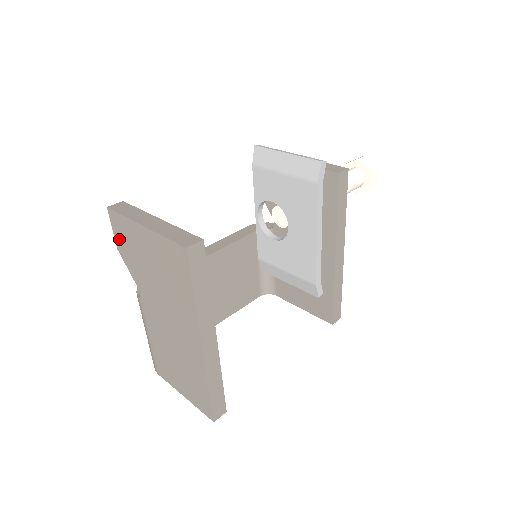
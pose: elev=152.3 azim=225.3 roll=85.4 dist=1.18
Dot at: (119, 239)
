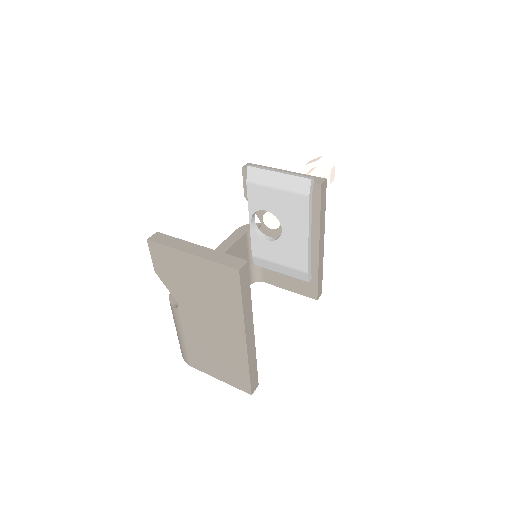
Dot at: (158, 264)
